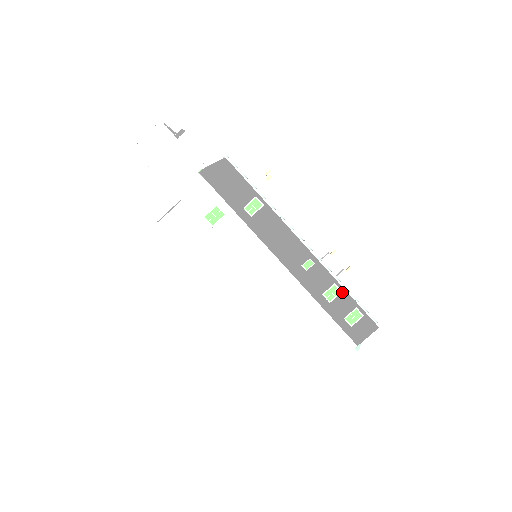
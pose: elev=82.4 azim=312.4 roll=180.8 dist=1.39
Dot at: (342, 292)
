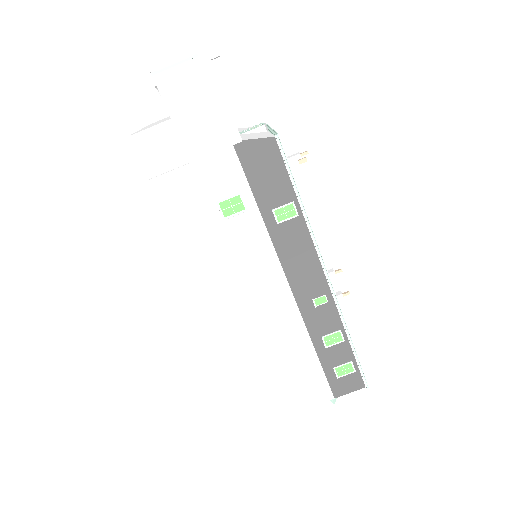
Dot at: (344, 341)
